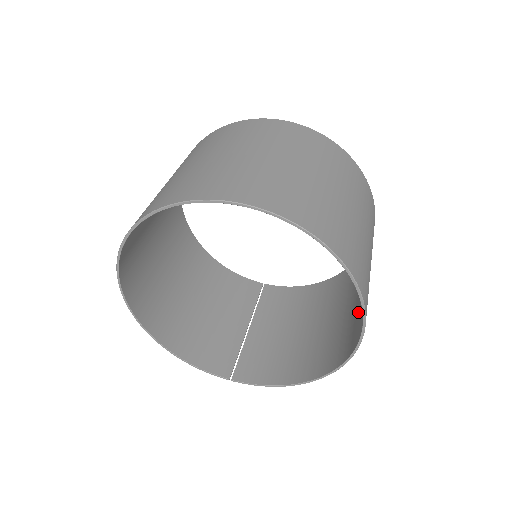
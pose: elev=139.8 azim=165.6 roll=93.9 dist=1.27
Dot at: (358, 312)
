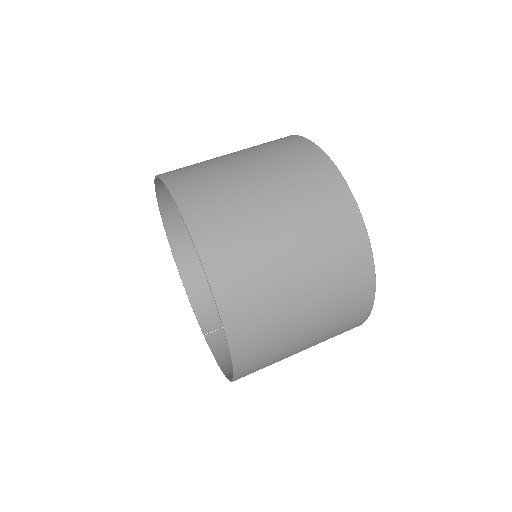
Dot at: occluded
